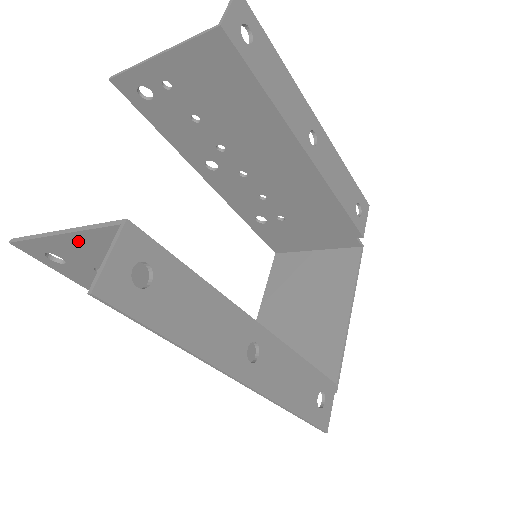
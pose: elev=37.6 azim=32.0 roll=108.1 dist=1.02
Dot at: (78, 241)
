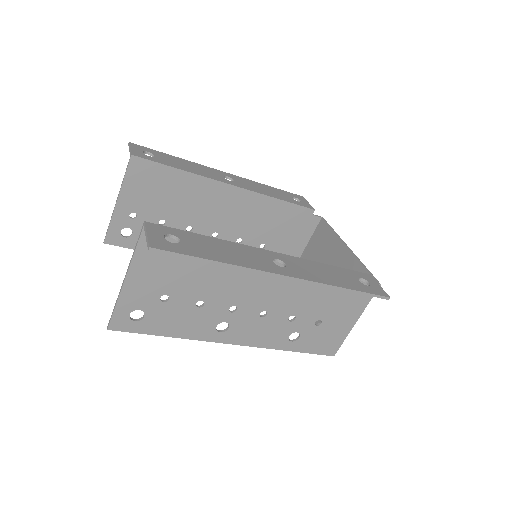
Dot at: (136, 274)
